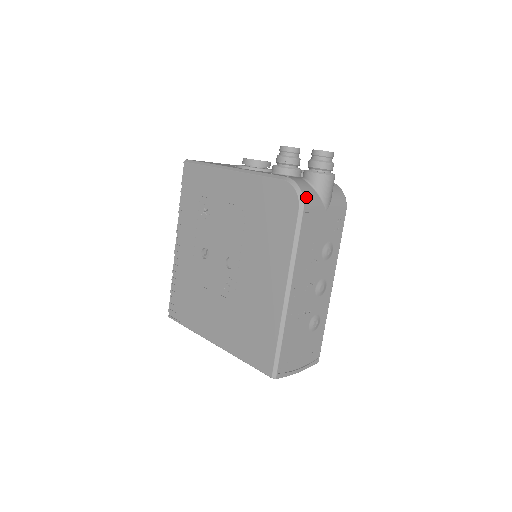
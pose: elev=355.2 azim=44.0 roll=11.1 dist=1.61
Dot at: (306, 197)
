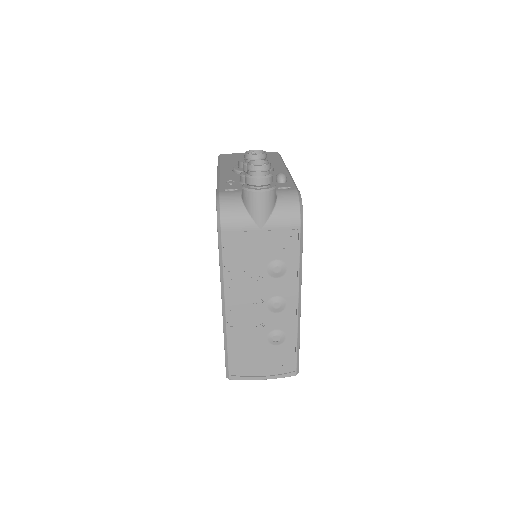
Dot at: (225, 216)
